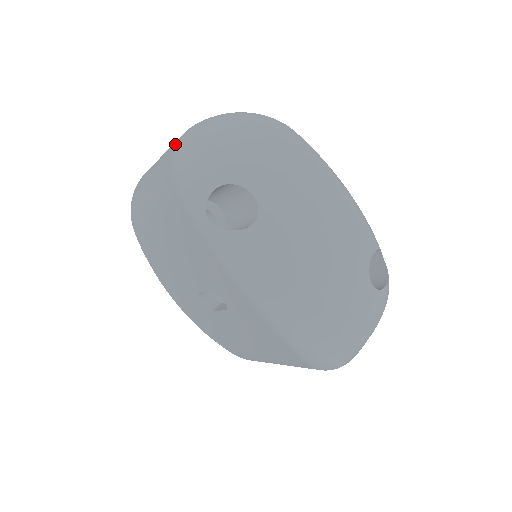
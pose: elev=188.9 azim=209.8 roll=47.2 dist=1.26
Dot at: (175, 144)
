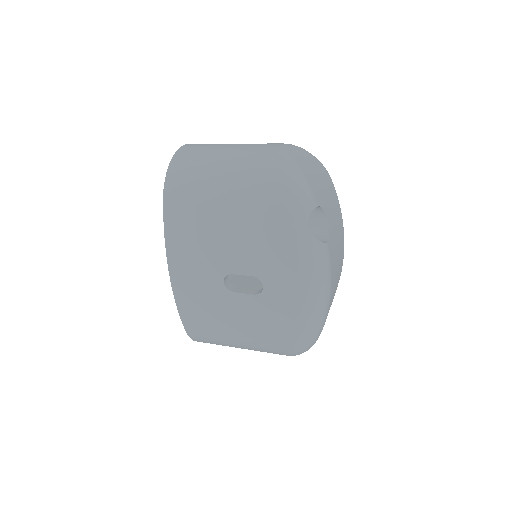
Dot at: (275, 154)
